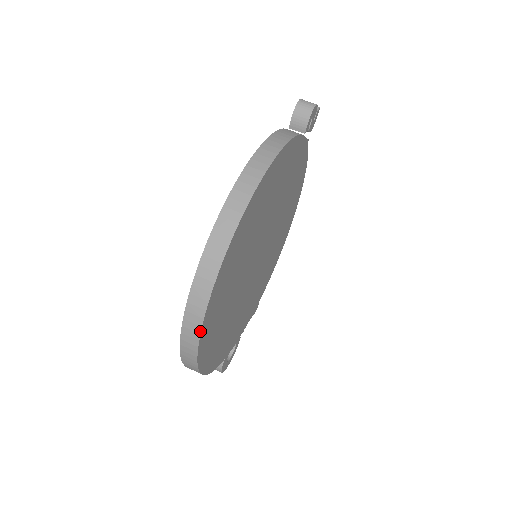
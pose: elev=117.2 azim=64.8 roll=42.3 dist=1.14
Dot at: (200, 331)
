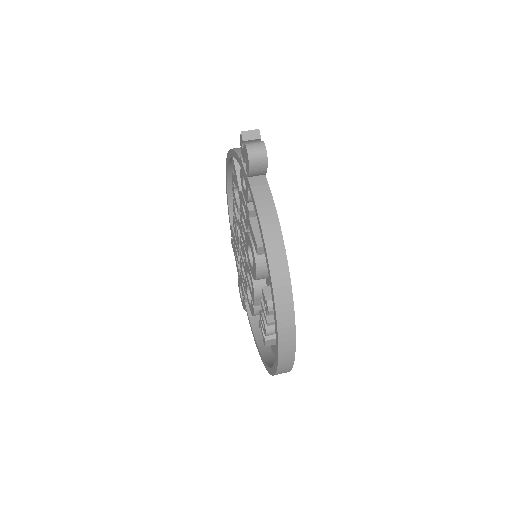
Dot at: occluded
